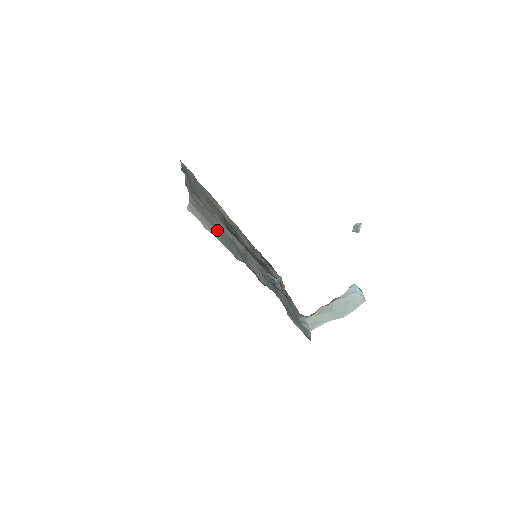
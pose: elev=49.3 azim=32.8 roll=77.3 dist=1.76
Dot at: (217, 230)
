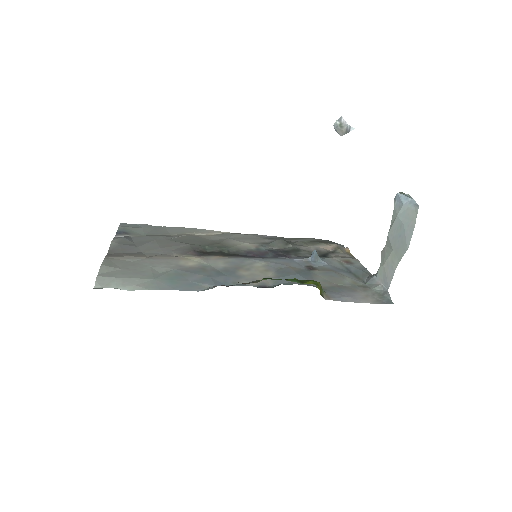
Dot at: (158, 277)
